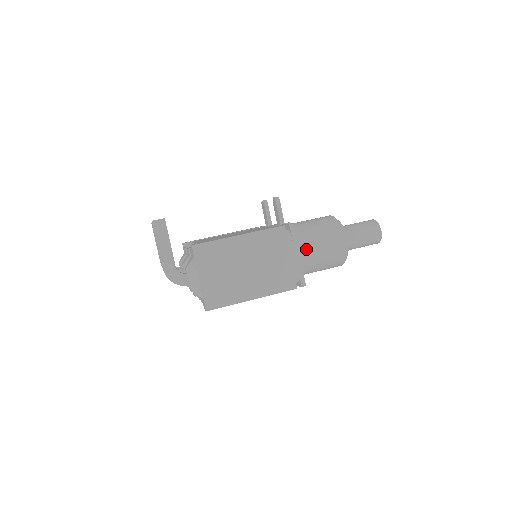
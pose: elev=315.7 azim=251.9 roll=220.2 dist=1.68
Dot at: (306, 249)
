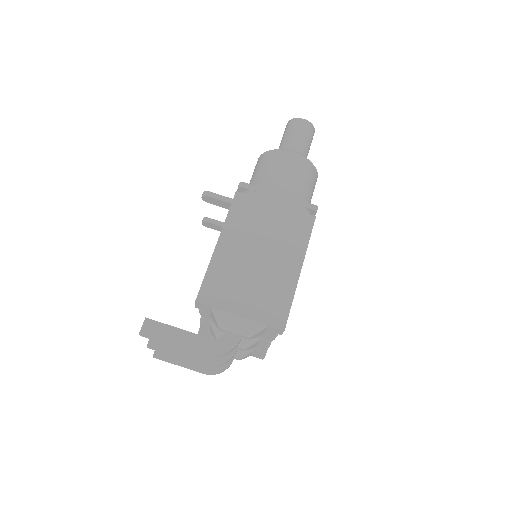
Dot at: occluded
